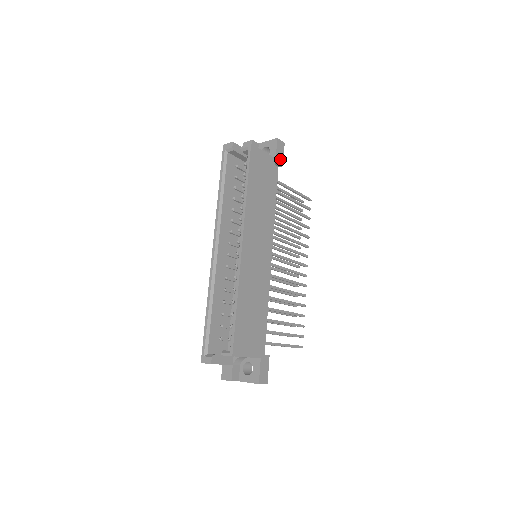
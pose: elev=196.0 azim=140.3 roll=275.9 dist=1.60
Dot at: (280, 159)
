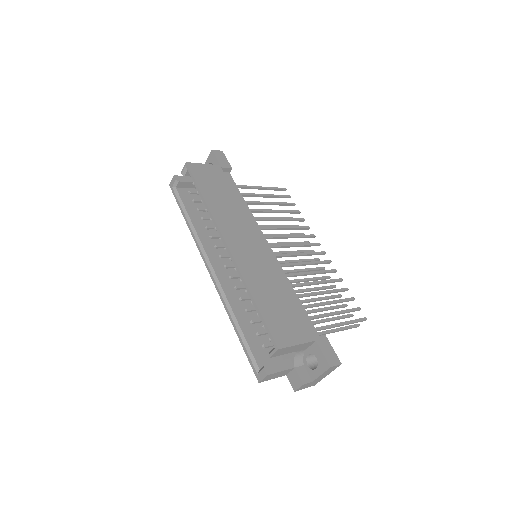
Dot at: (225, 164)
